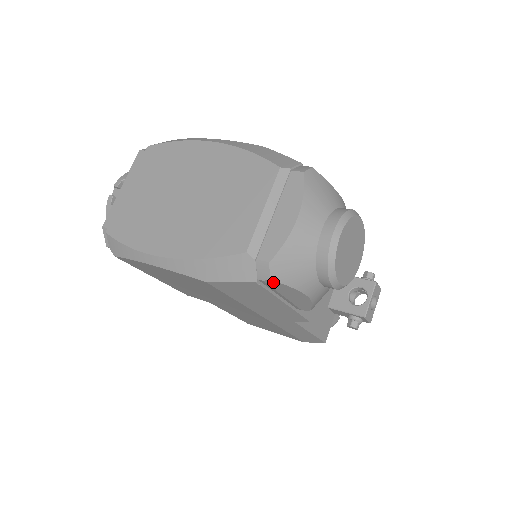
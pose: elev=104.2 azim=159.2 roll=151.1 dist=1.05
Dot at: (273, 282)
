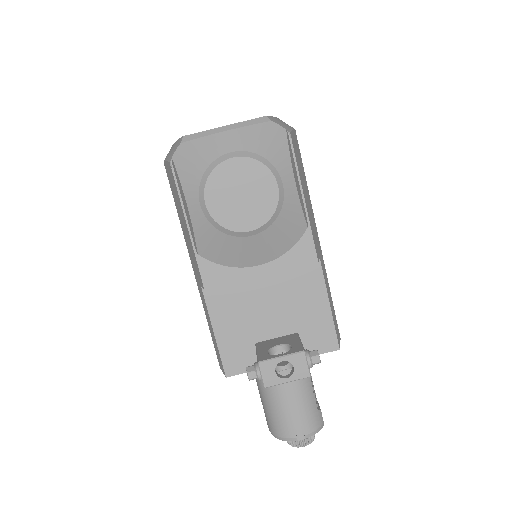
Dot at: (174, 165)
